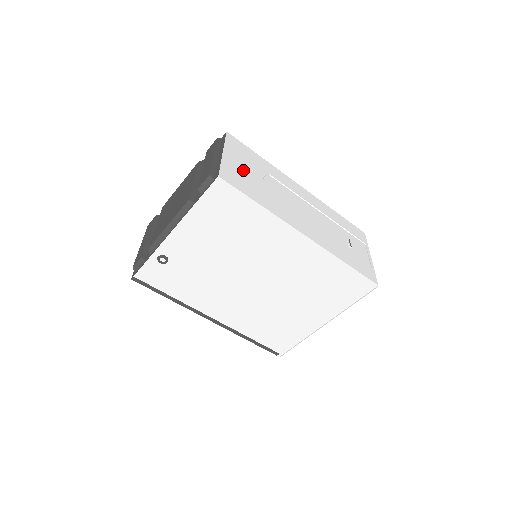
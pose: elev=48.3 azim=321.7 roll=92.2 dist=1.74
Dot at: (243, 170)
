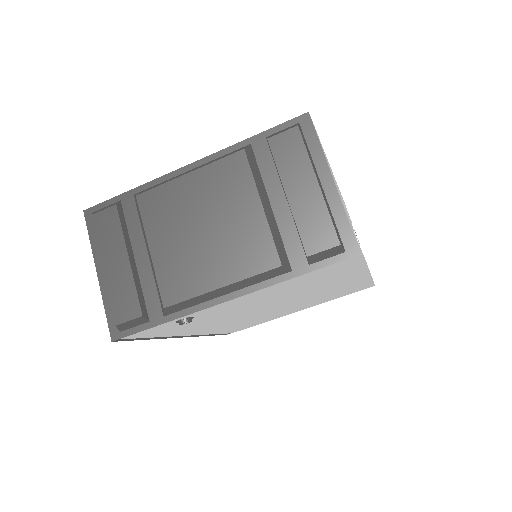
Dot at: (342, 202)
